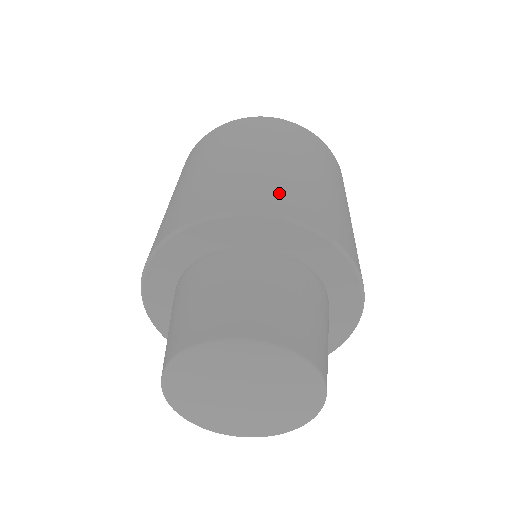
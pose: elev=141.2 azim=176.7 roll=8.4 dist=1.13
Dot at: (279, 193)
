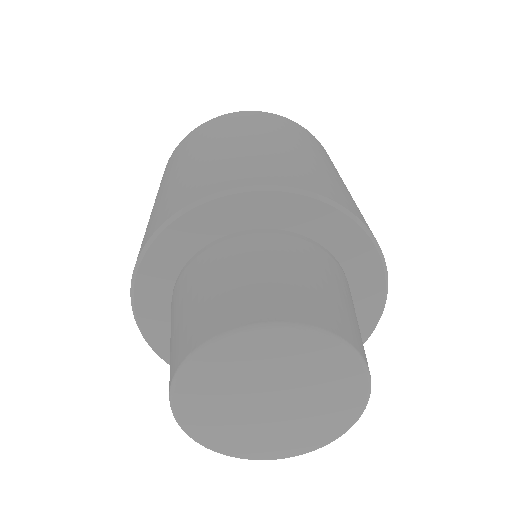
Dot at: (198, 182)
